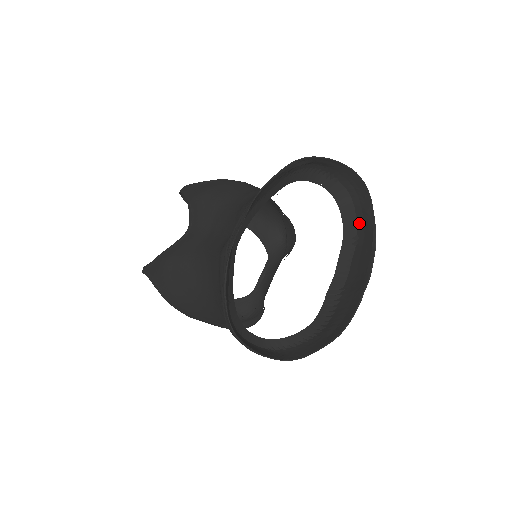
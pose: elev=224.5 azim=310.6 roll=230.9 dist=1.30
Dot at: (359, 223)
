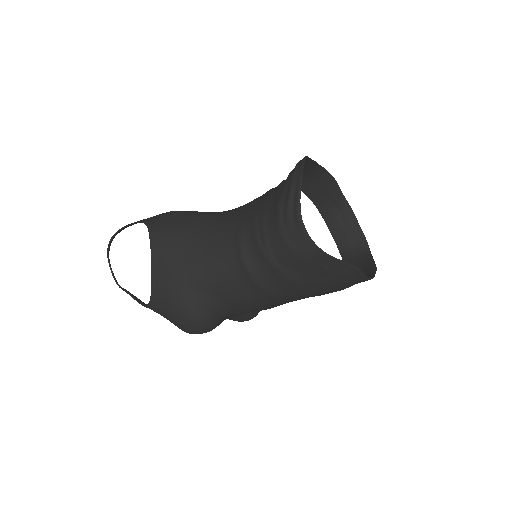
Dot at: (358, 266)
